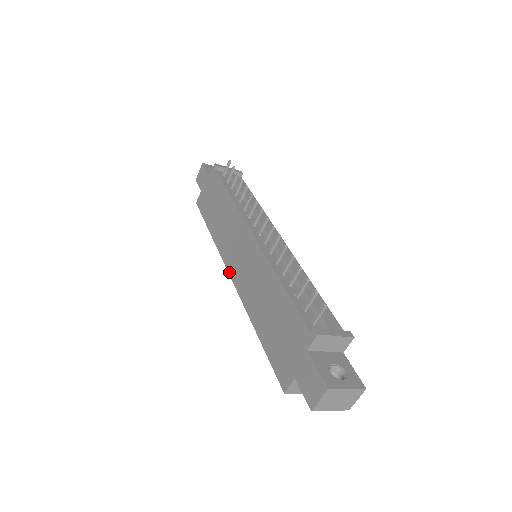
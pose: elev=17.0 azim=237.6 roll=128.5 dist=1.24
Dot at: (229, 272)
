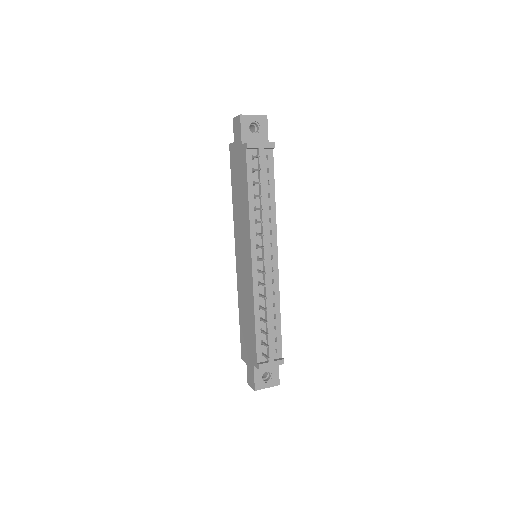
Dot at: (235, 253)
